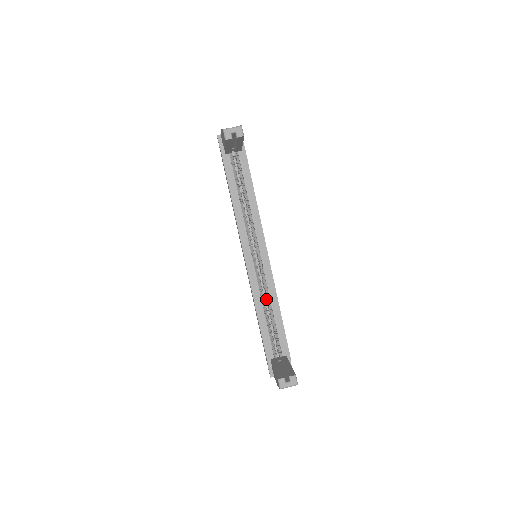
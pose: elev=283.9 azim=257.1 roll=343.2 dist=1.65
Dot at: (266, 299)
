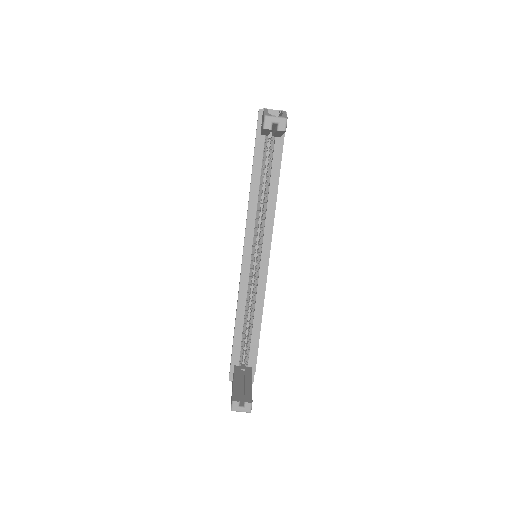
Dot at: (251, 302)
